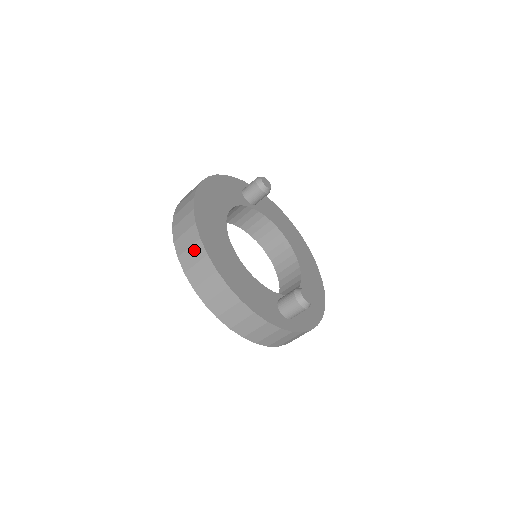
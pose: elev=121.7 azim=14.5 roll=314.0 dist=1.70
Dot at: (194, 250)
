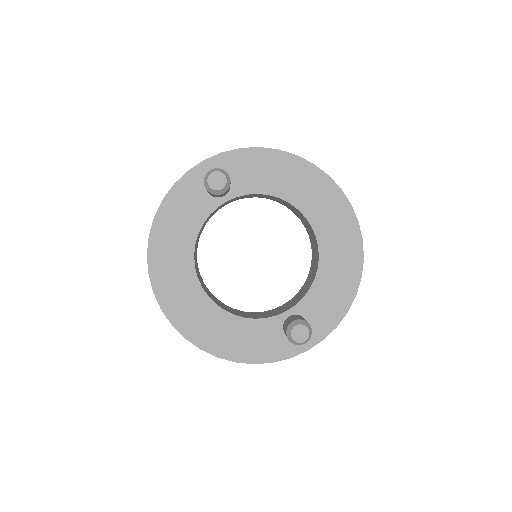
Dot at: occluded
